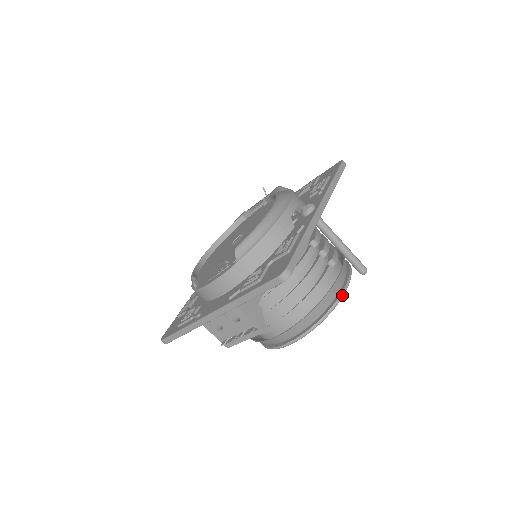
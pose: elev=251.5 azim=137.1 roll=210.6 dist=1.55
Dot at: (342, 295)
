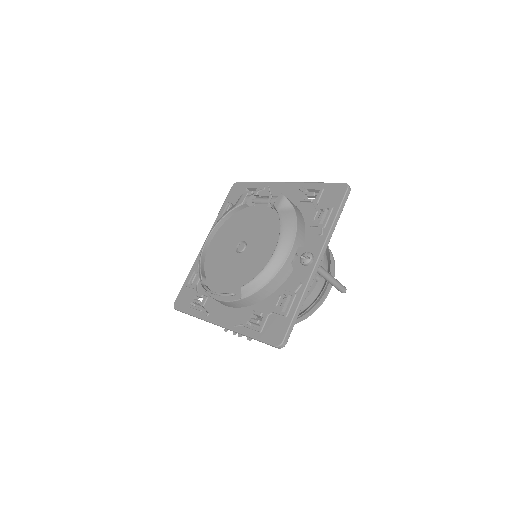
Dot at: occluded
